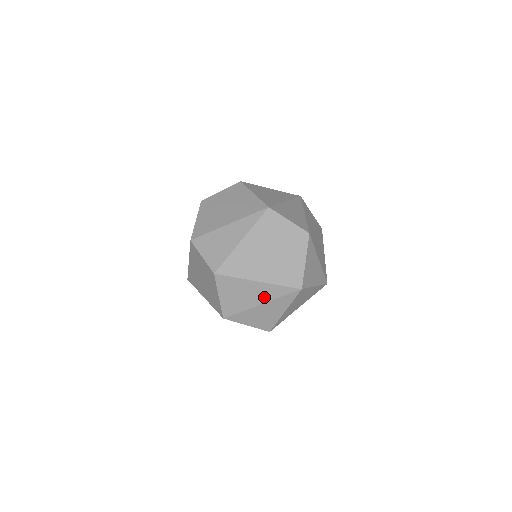
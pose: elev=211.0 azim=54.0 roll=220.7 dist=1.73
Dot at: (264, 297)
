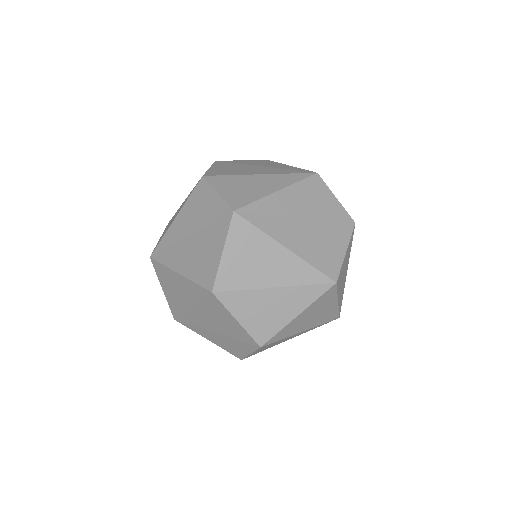
Dot at: (283, 277)
